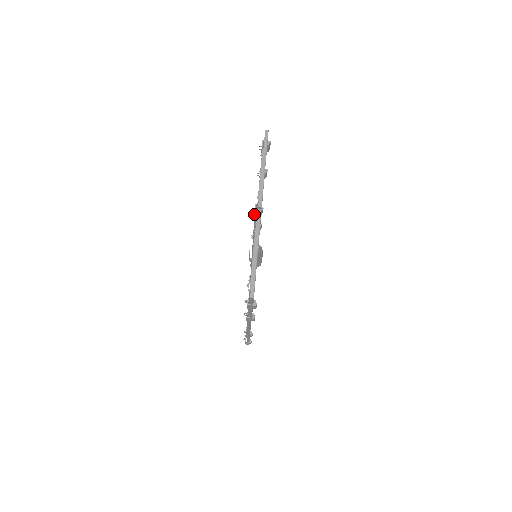
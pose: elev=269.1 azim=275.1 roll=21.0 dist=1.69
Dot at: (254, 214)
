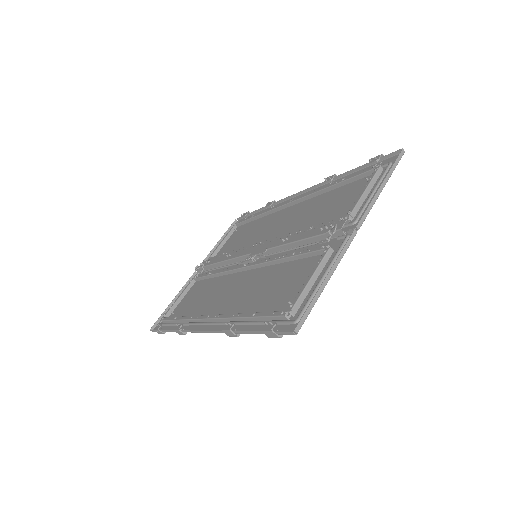
Dot at: (334, 227)
